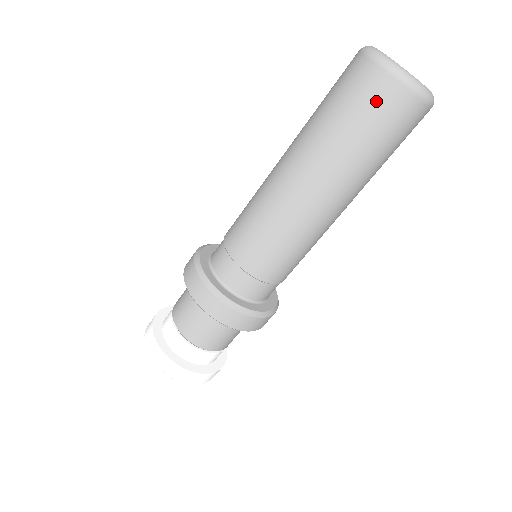
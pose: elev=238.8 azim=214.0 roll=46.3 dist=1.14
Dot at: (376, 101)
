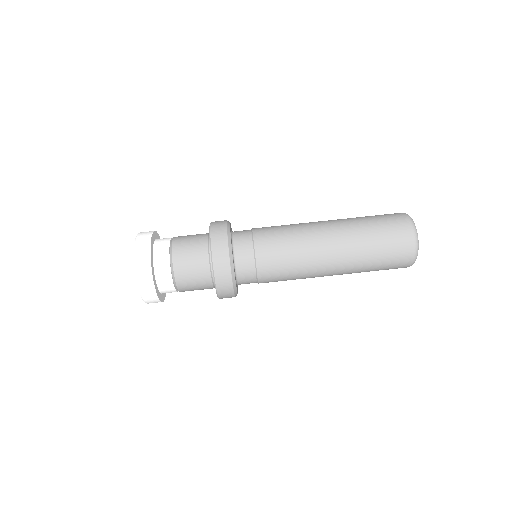
Dot at: (396, 229)
